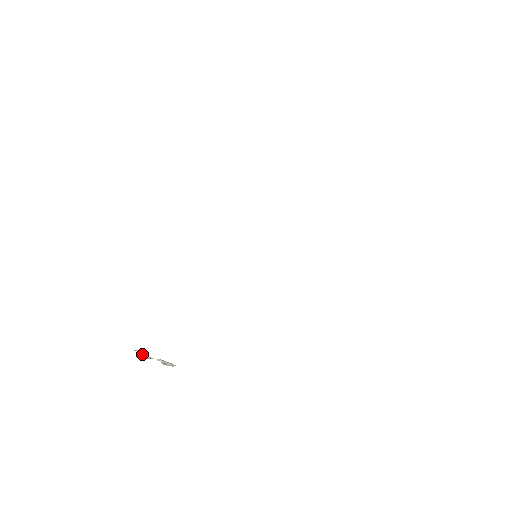
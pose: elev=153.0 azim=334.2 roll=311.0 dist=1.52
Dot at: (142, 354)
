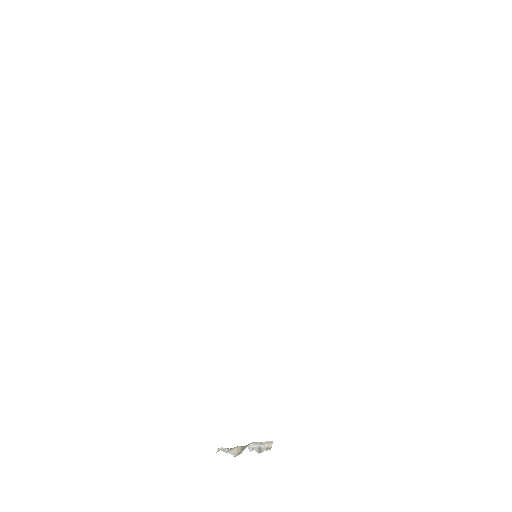
Dot at: (228, 452)
